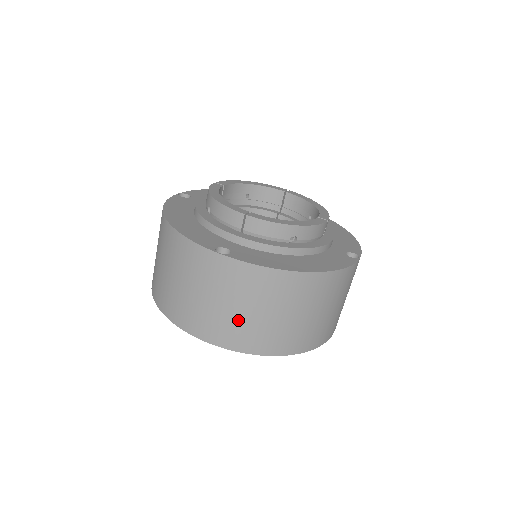
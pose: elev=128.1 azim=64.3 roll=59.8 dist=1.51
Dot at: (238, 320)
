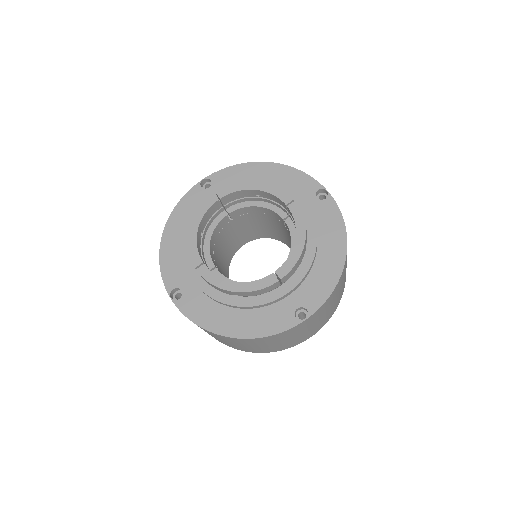
Dot at: occluded
